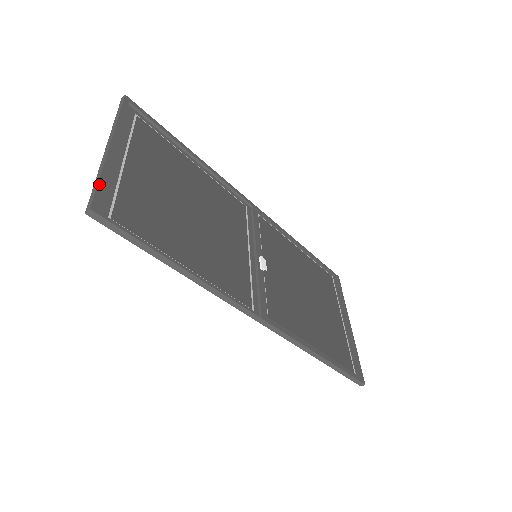
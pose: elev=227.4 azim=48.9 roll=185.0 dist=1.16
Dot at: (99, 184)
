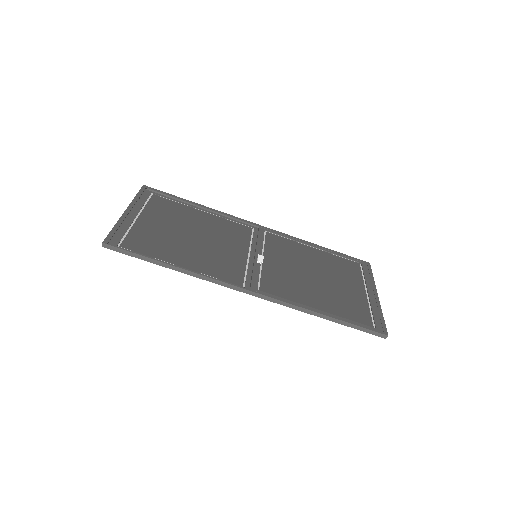
Dot at: (112, 231)
